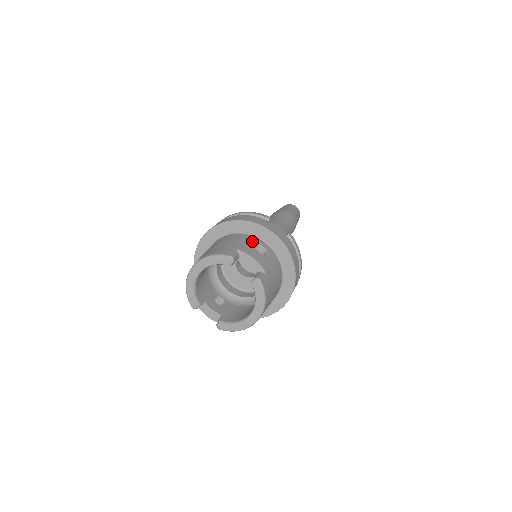
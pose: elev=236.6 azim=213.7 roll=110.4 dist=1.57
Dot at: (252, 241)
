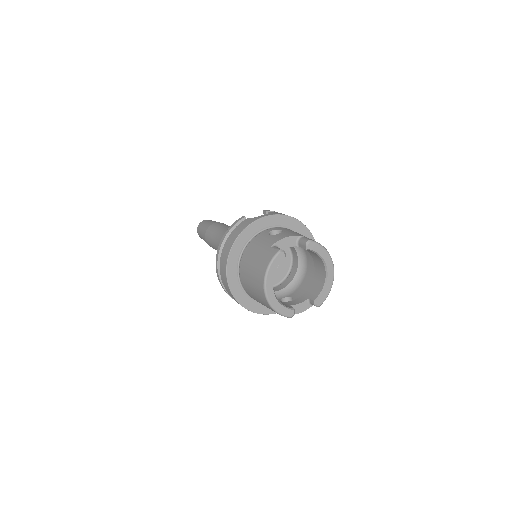
Dot at: (264, 235)
